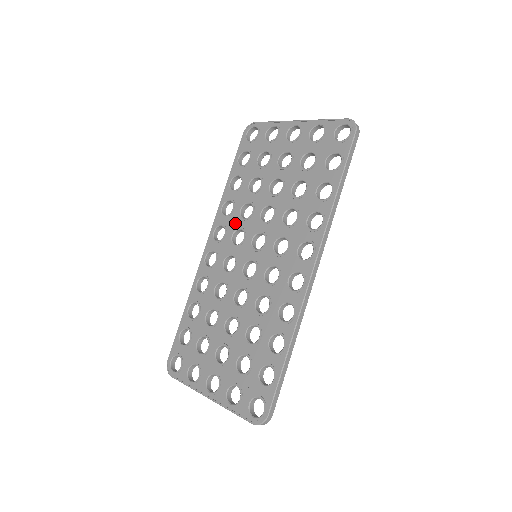
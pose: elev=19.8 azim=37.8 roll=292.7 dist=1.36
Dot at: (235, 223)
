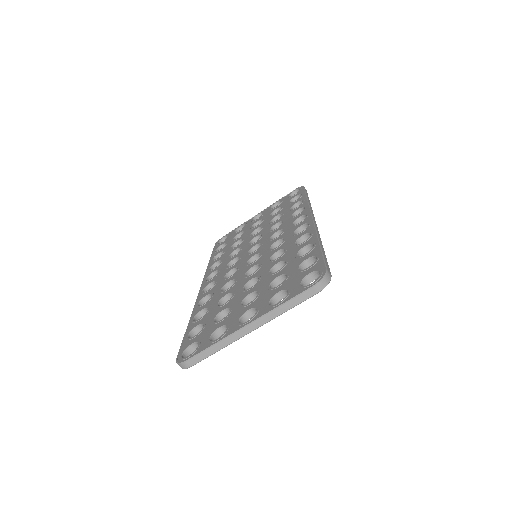
Dot at: (227, 262)
